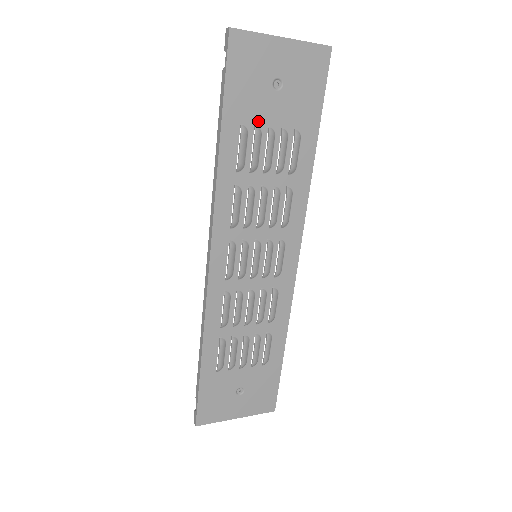
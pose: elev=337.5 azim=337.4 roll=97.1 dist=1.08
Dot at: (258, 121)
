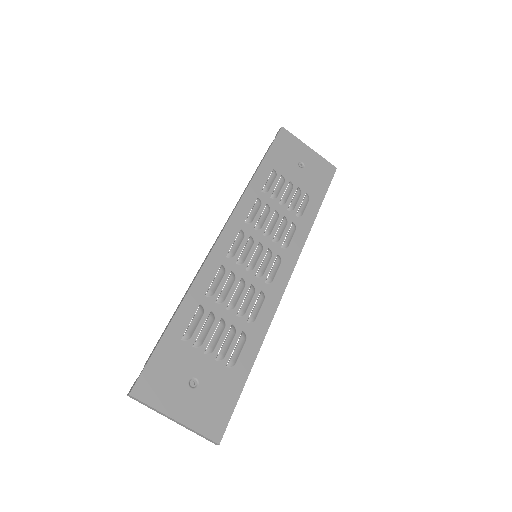
Dot at: (284, 174)
